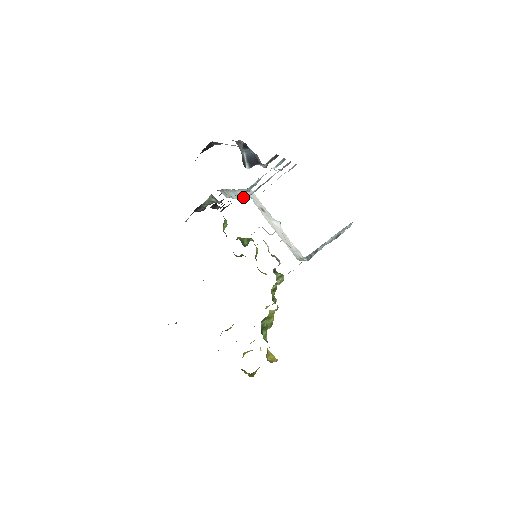
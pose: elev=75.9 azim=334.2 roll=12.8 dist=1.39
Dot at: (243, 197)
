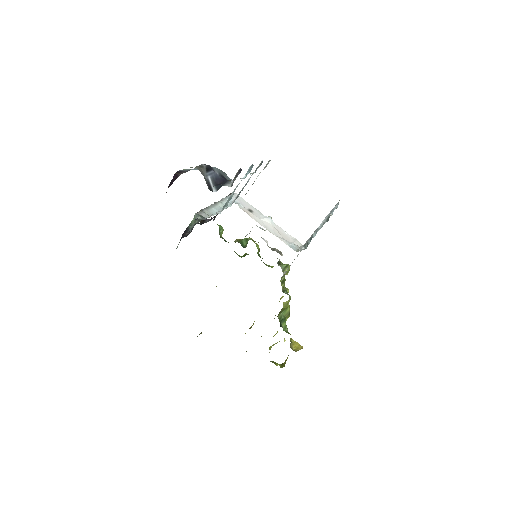
Dot at: (226, 207)
